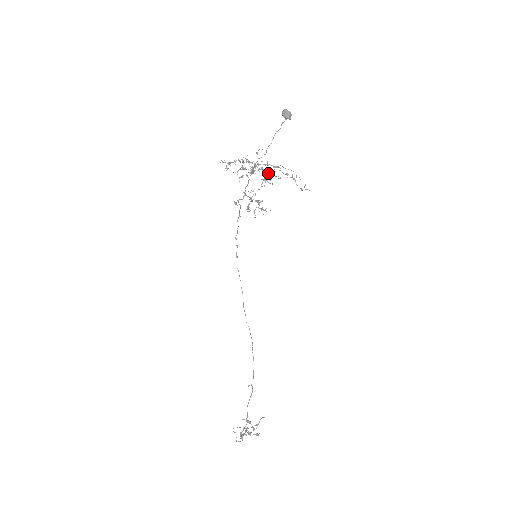
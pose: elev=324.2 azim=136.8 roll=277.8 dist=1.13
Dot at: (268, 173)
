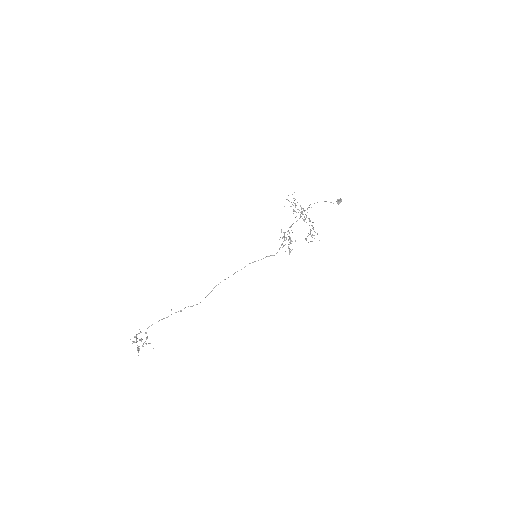
Dot at: occluded
